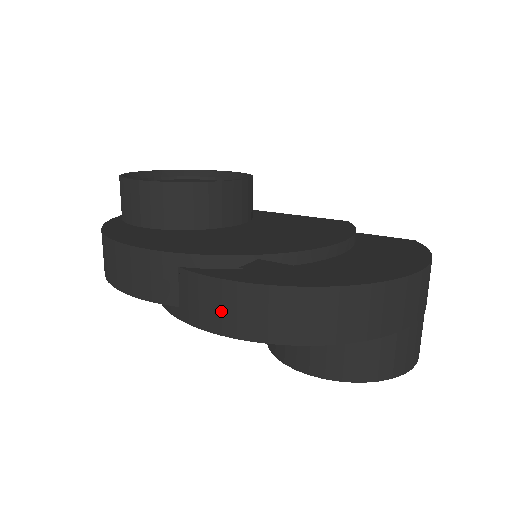
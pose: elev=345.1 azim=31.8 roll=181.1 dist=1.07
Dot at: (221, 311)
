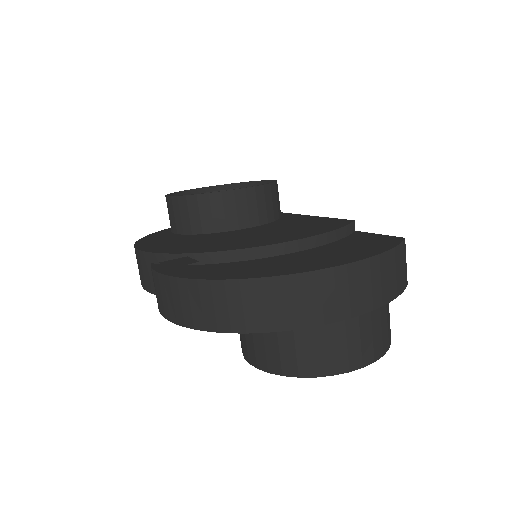
Dot at: (162, 298)
